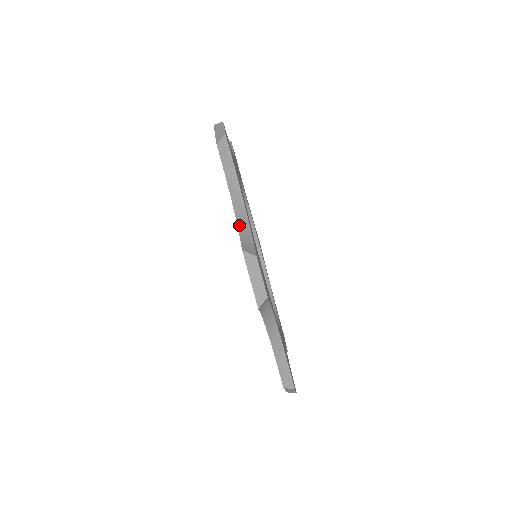
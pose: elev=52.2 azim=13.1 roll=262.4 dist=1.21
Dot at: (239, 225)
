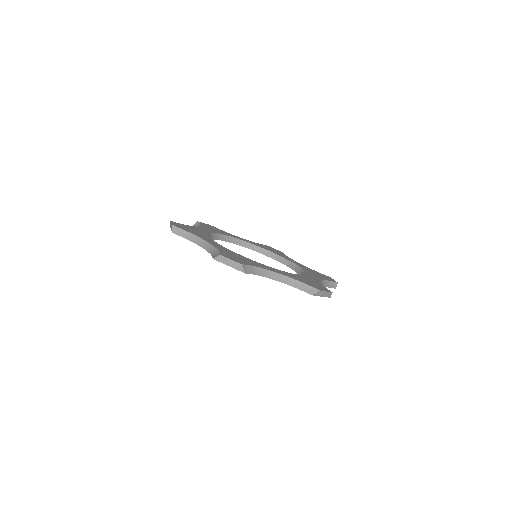
Dot at: (290, 285)
